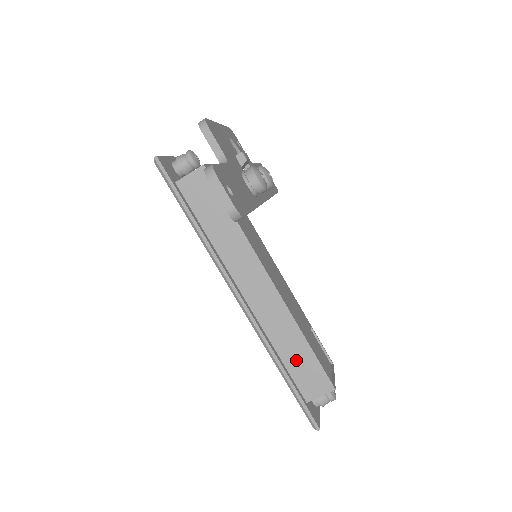
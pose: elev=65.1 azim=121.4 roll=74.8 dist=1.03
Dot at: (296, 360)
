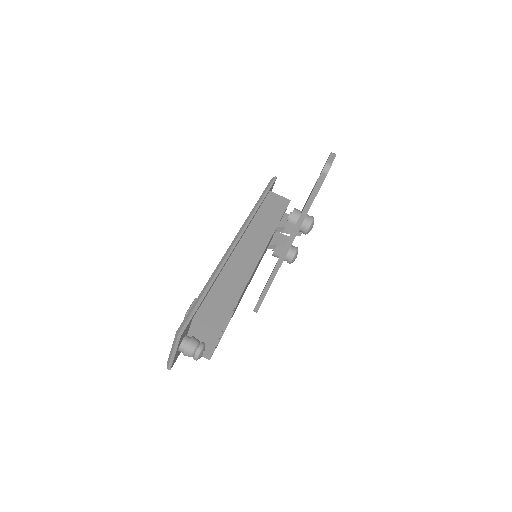
Dot at: (222, 294)
